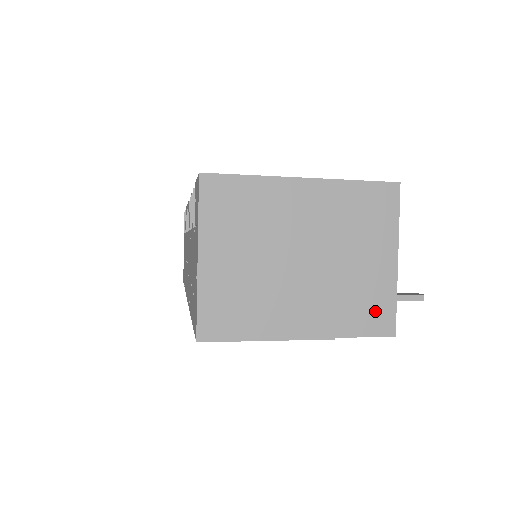
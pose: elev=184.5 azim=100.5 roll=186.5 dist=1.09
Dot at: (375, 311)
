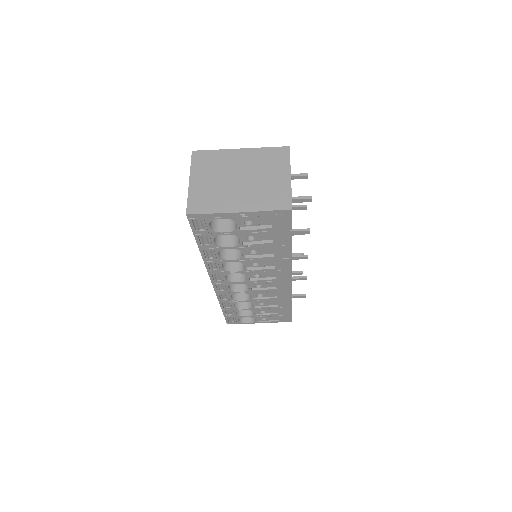
Dot at: (280, 199)
